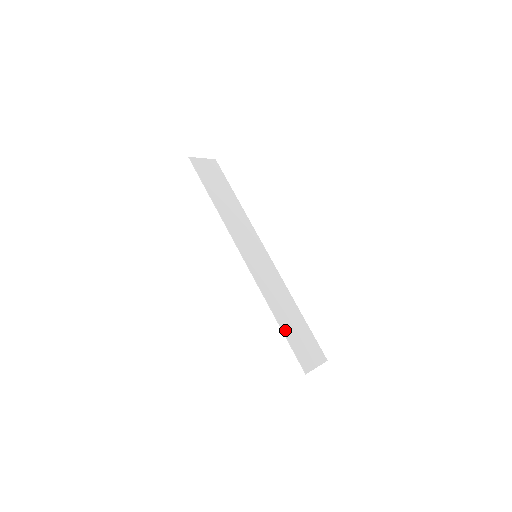
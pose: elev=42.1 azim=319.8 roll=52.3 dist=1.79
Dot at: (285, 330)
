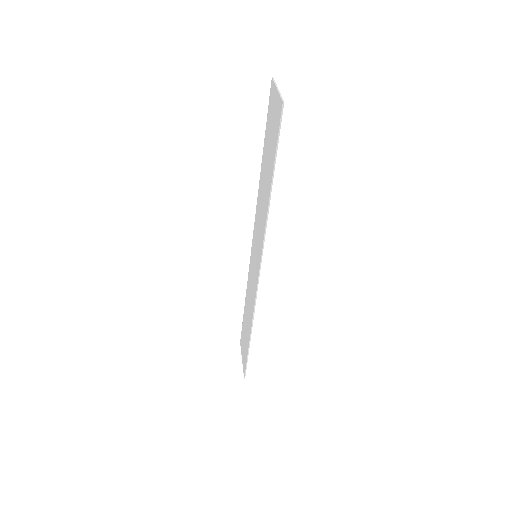
Dot at: occluded
